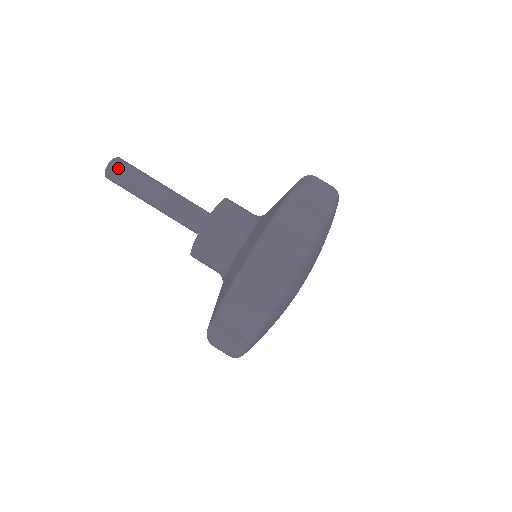
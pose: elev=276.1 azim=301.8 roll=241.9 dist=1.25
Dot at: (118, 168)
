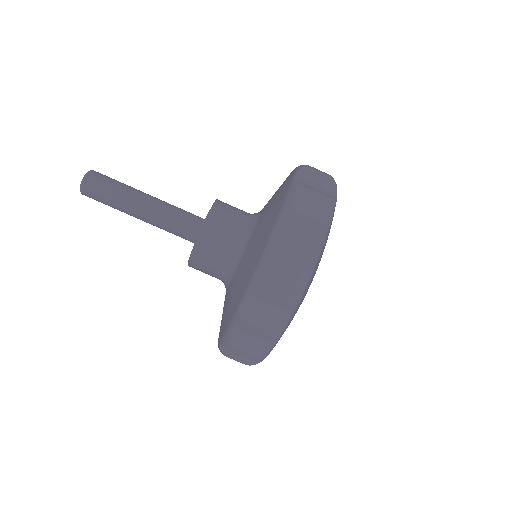
Dot at: (91, 193)
